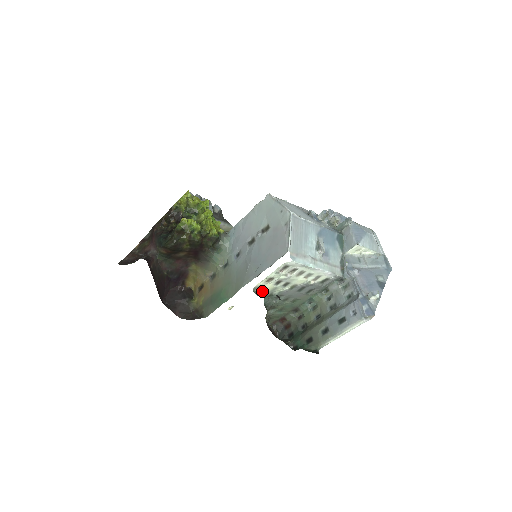
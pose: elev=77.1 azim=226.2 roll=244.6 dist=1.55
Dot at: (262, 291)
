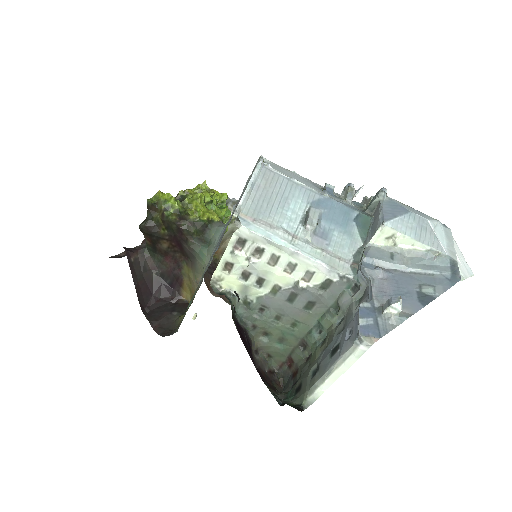
Dot at: (226, 289)
